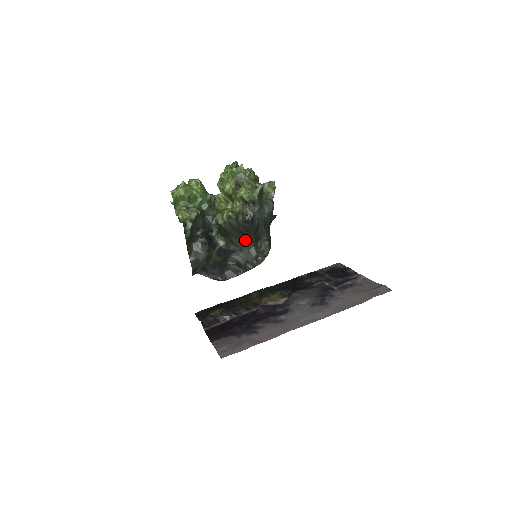
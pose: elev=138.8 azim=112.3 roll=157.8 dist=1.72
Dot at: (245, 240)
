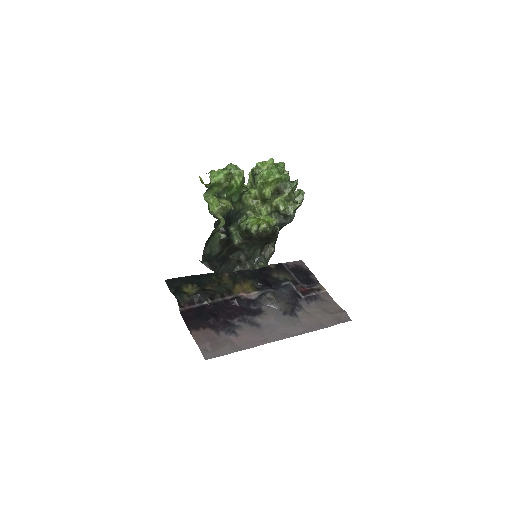
Dot at: (257, 243)
